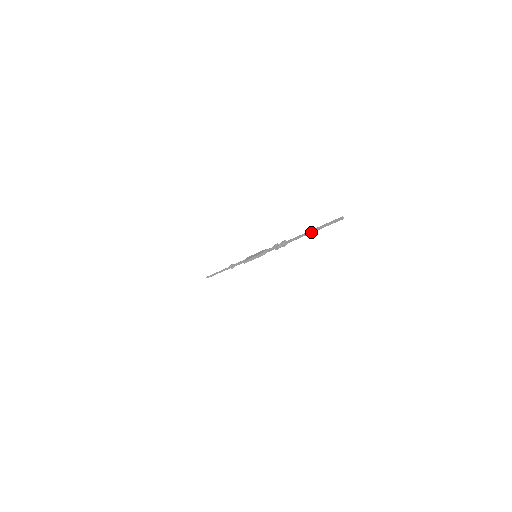
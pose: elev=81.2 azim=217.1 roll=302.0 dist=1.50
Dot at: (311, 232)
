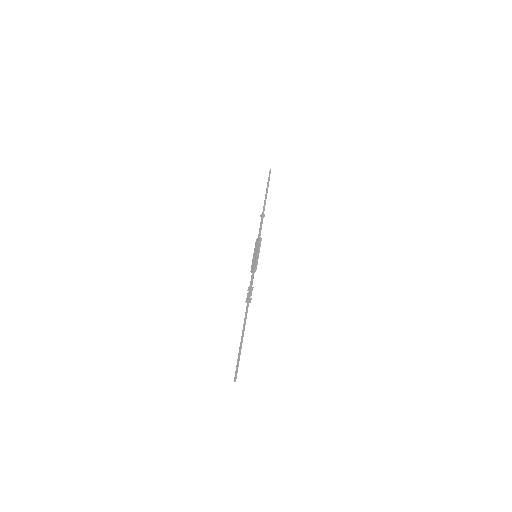
Dot at: (241, 340)
